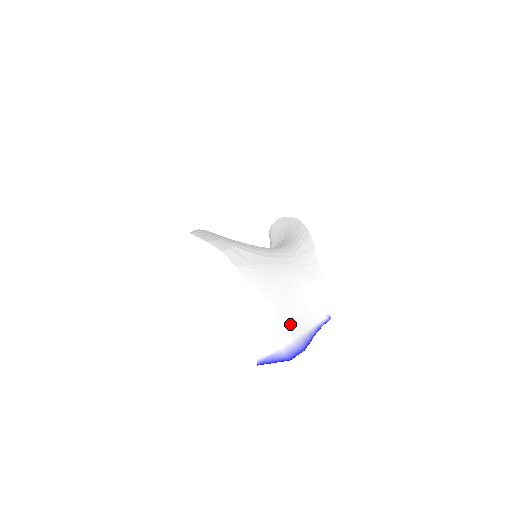
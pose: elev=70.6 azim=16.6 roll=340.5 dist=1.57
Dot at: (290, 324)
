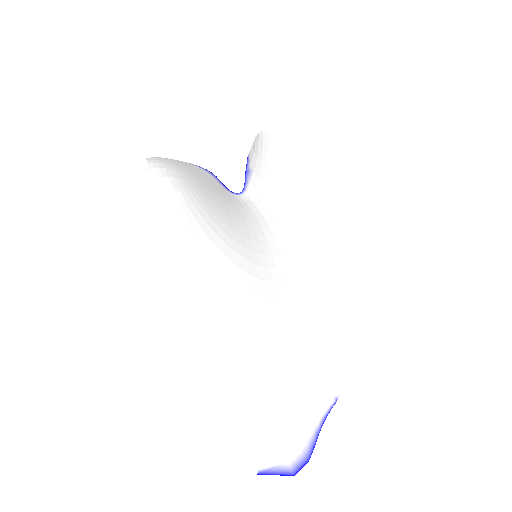
Dot at: (300, 427)
